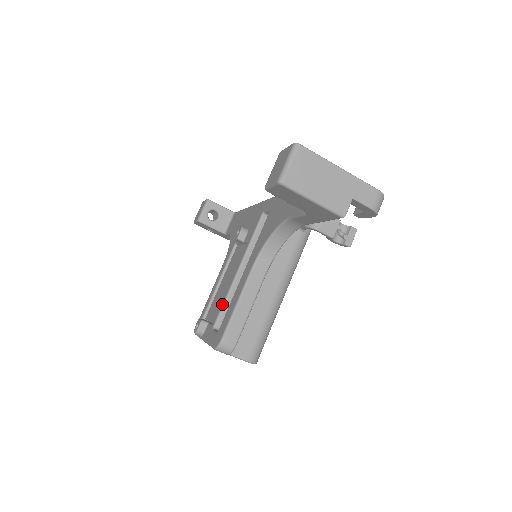
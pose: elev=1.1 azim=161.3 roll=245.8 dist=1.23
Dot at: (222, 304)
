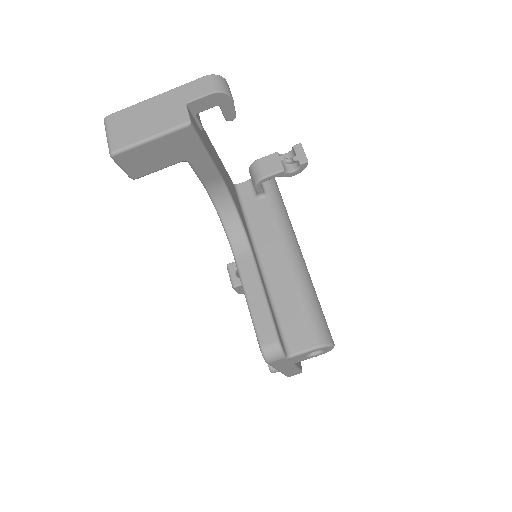
Dot at: occluded
